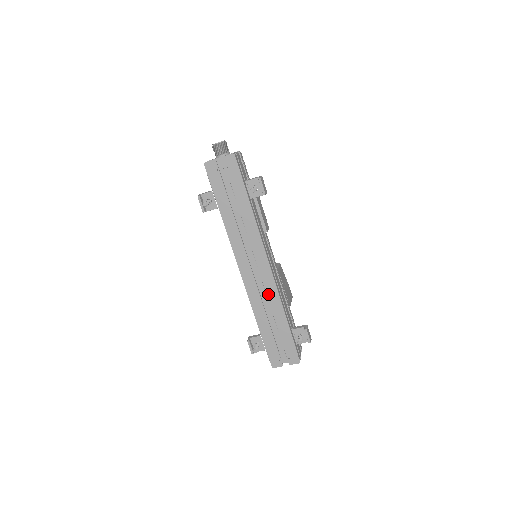
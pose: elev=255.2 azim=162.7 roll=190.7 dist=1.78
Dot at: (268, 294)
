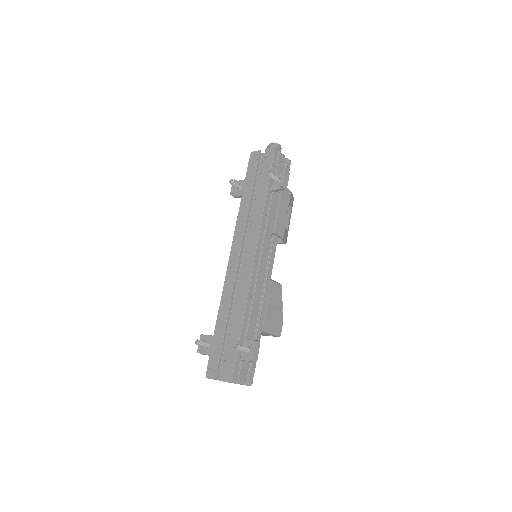
Dot at: (240, 287)
